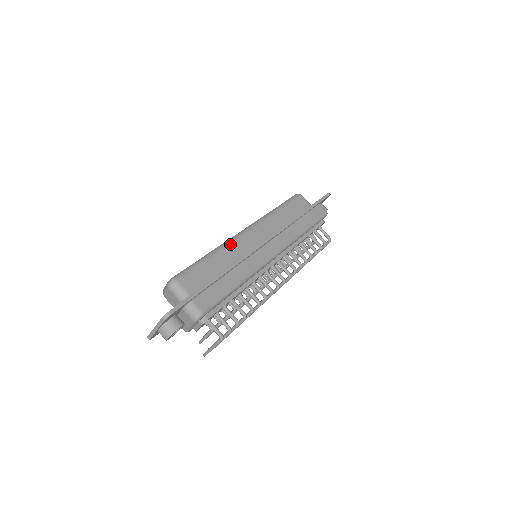
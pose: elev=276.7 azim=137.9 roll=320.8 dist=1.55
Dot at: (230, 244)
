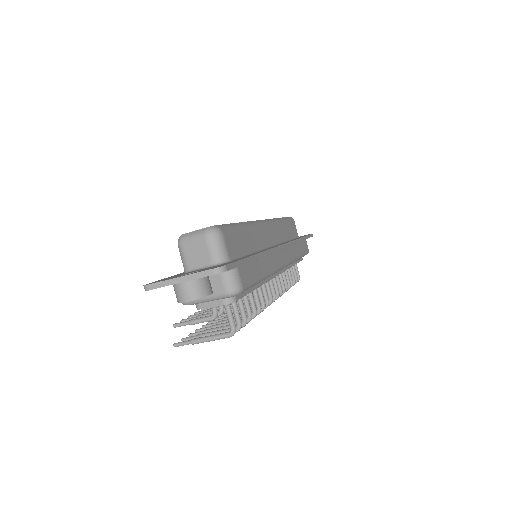
Dot at: (257, 226)
